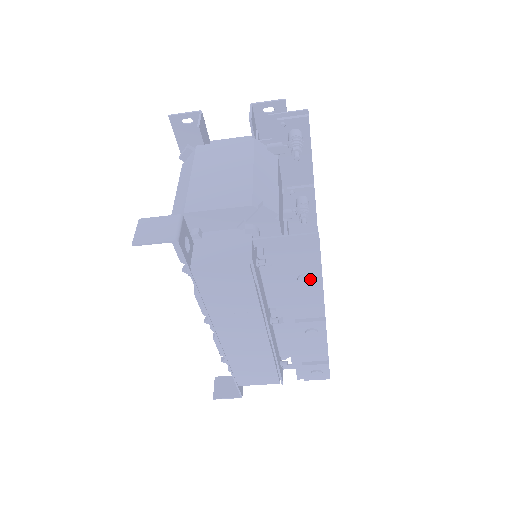
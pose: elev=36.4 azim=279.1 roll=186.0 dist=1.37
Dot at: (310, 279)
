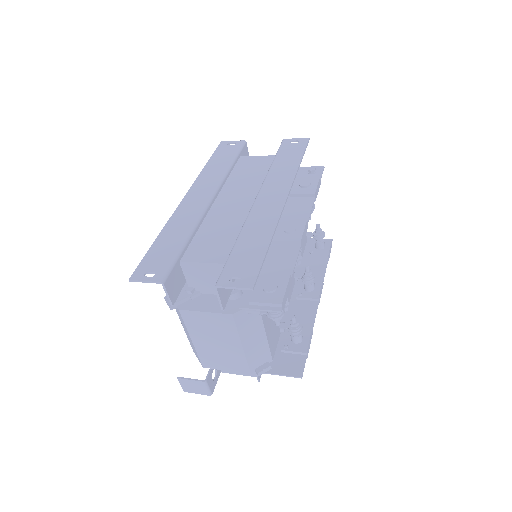
Dot at: occluded
